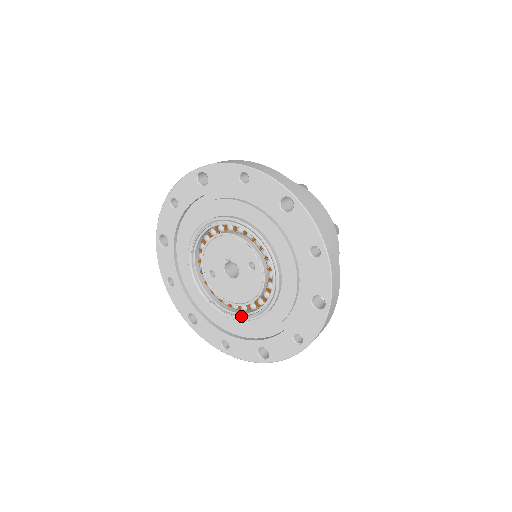
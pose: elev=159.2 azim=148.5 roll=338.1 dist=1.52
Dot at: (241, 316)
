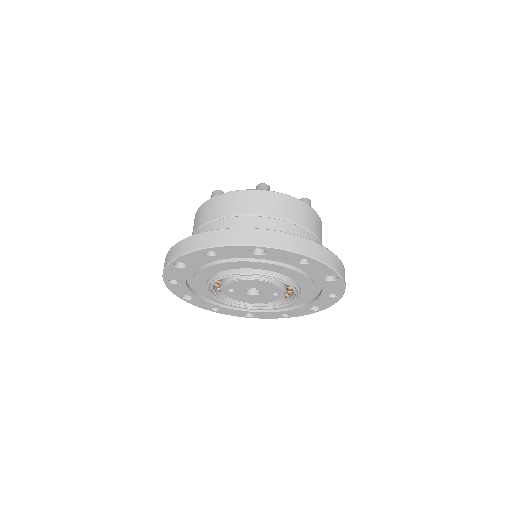
Dot at: (246, 307)
